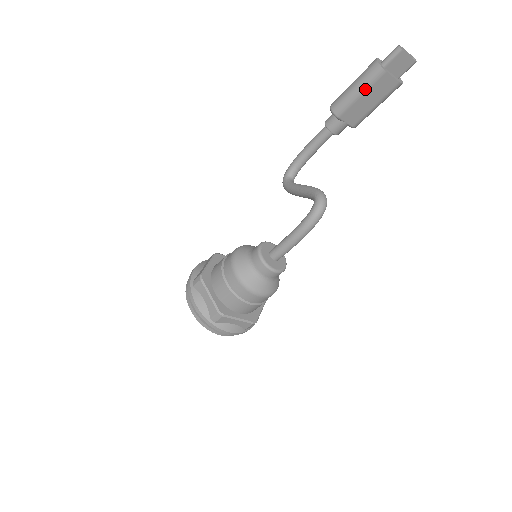
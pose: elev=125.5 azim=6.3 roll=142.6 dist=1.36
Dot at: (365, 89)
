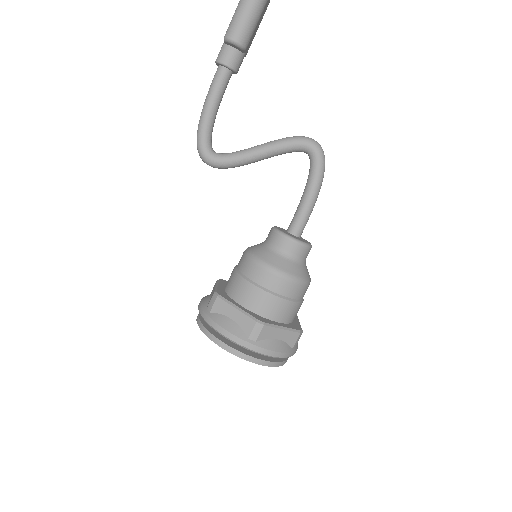
Dot at: (266, 3)
